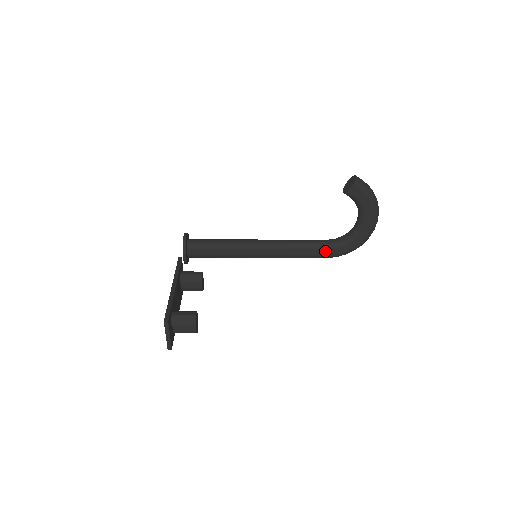
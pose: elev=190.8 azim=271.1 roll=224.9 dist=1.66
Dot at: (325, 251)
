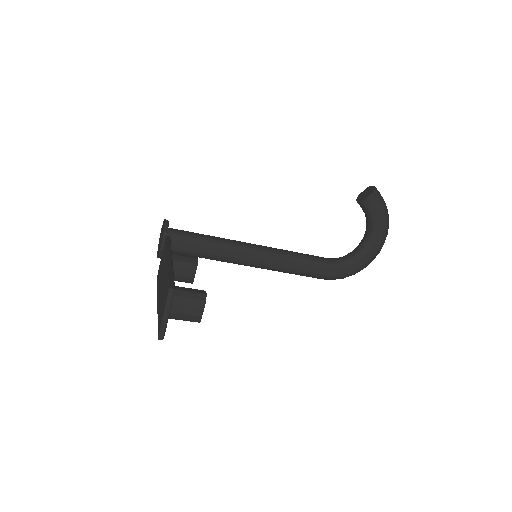
Dot at: (325, 269)
